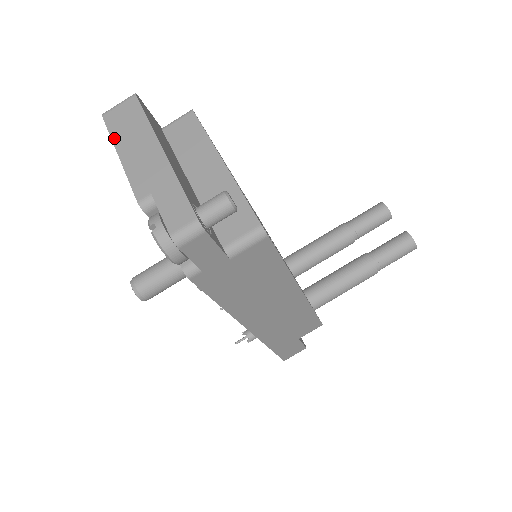
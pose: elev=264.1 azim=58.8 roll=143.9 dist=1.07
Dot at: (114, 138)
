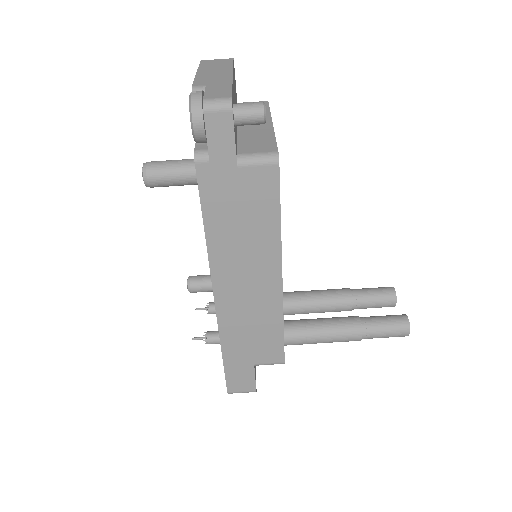
Dot at: (201, 67)
